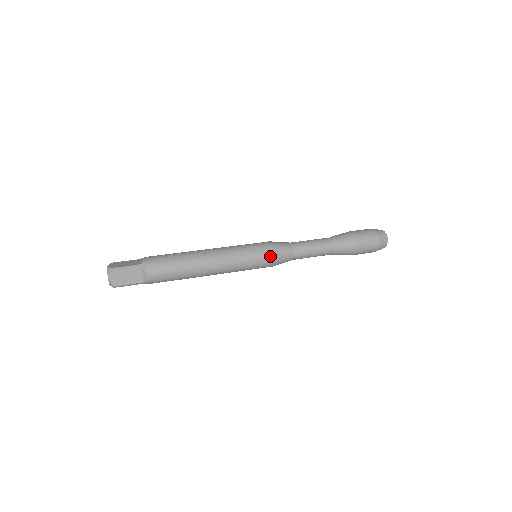
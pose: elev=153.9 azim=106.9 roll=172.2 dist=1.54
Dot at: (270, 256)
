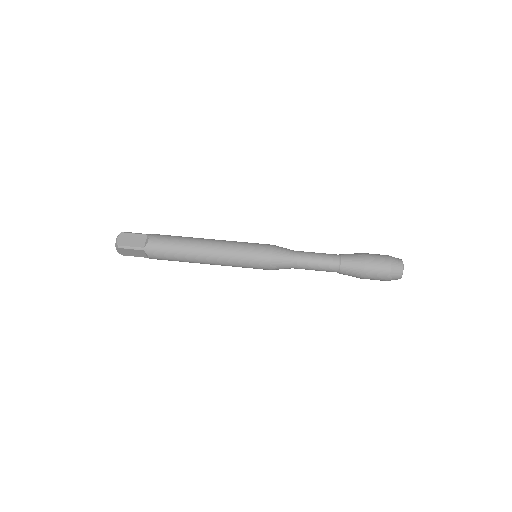
Dot at: (265, 267)
